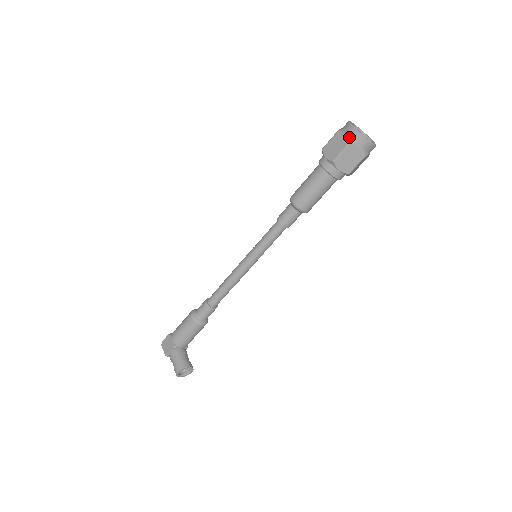
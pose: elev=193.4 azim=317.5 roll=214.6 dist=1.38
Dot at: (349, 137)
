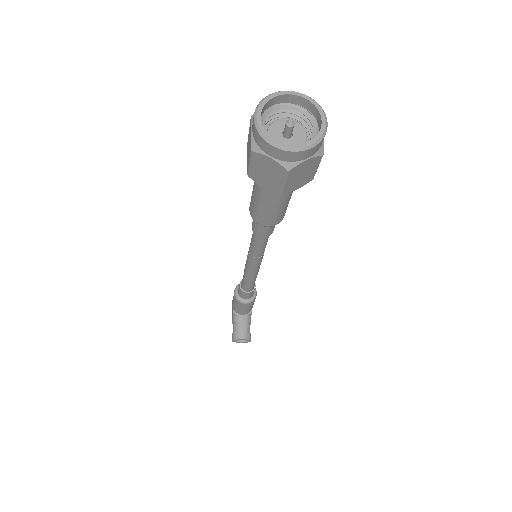
Dot at: (253, 137)
